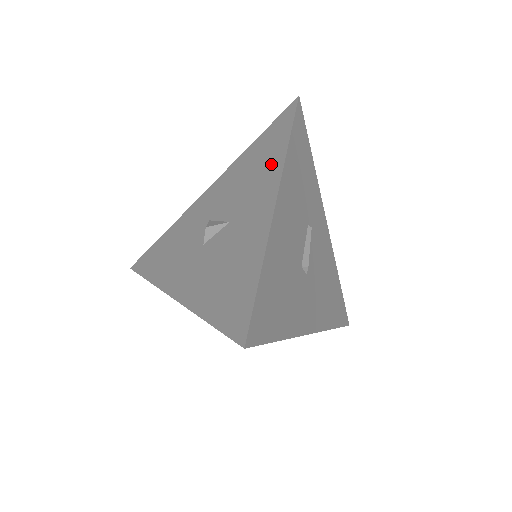
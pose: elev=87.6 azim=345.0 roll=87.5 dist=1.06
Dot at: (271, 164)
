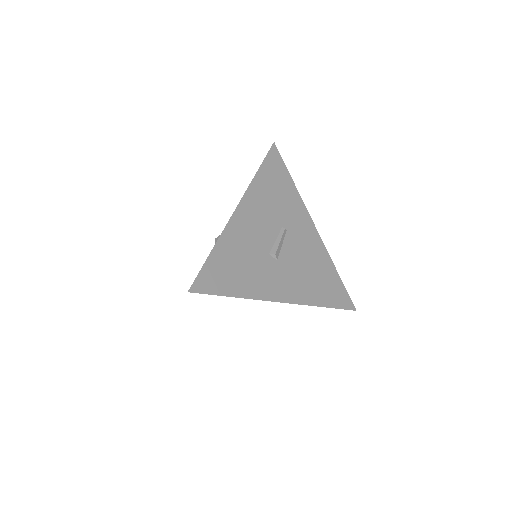
Dot at: occluded
